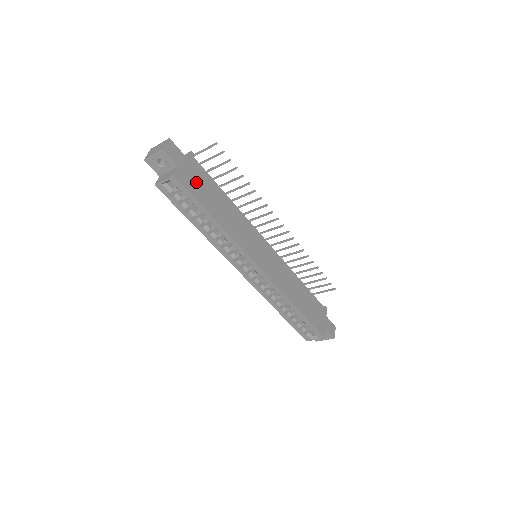
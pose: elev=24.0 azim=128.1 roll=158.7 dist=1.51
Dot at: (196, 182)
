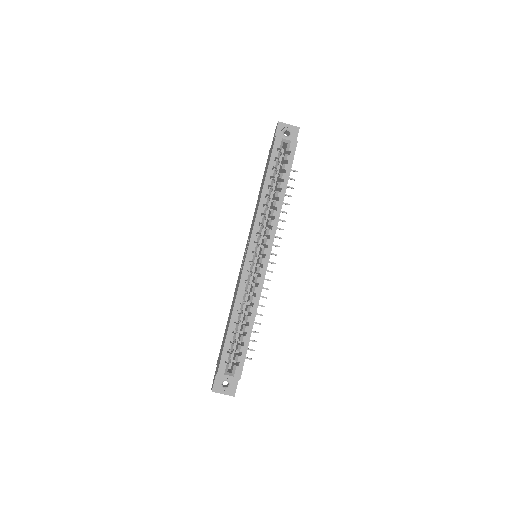
Dot at: occluded
